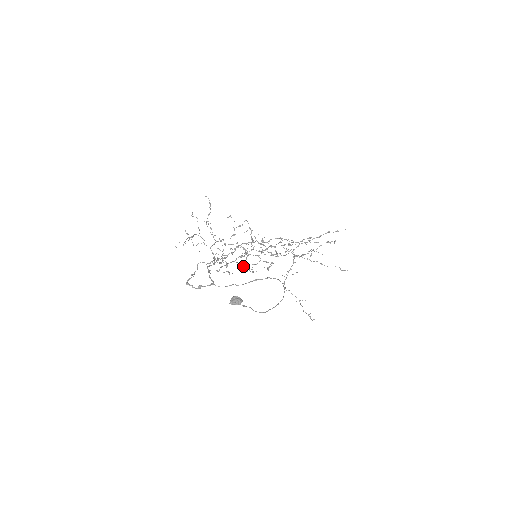
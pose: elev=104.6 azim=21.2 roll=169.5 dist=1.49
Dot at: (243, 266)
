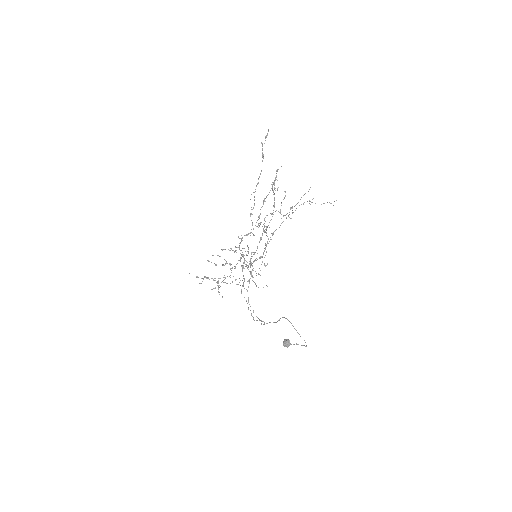
Dot at: occluded
